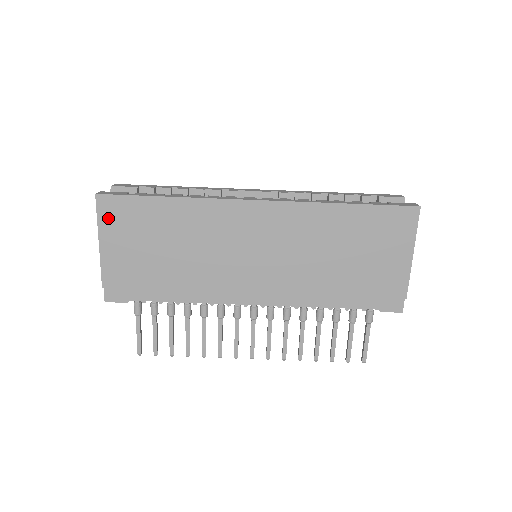
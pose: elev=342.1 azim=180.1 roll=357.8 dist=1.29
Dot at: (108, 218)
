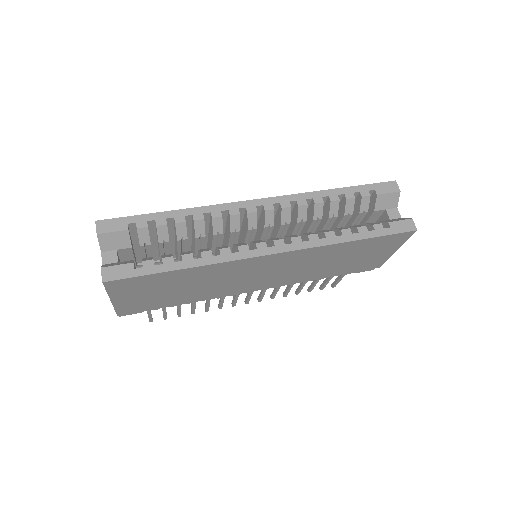
Dot at: (119, 290)
